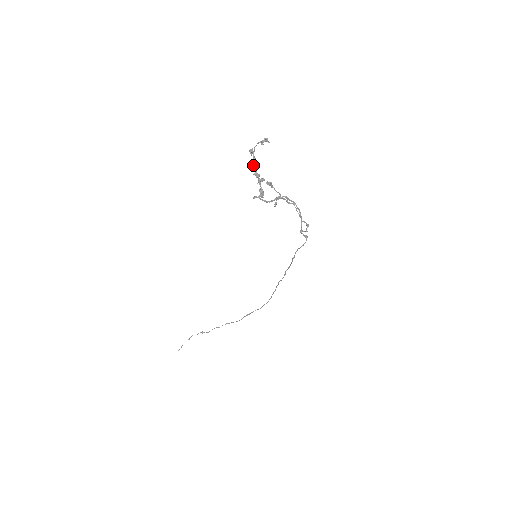
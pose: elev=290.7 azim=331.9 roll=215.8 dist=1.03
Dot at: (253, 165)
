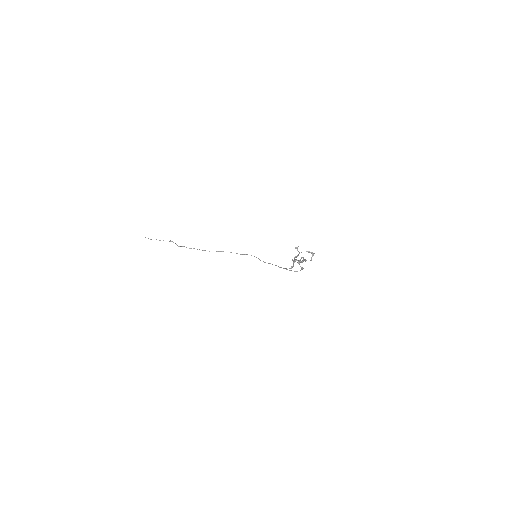
Dot at: occluded
